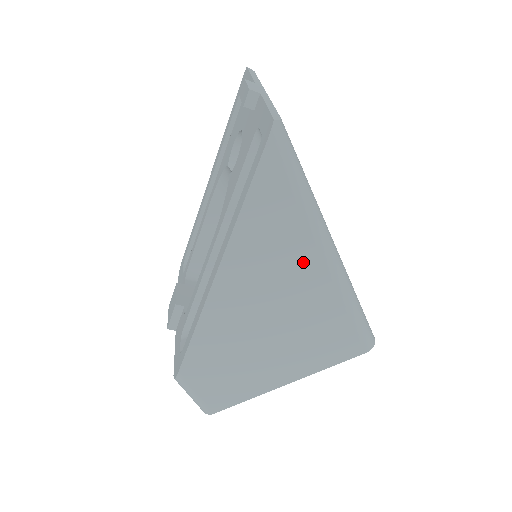
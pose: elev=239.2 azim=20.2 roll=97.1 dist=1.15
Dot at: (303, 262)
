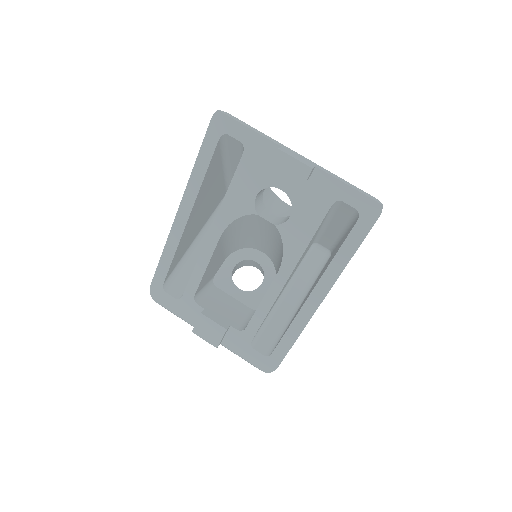
Dot at: occluded
